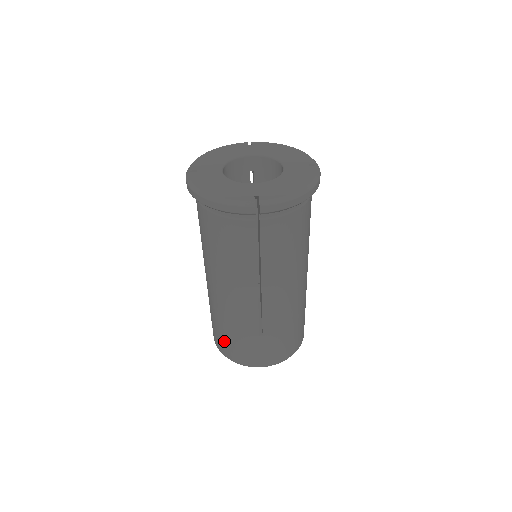
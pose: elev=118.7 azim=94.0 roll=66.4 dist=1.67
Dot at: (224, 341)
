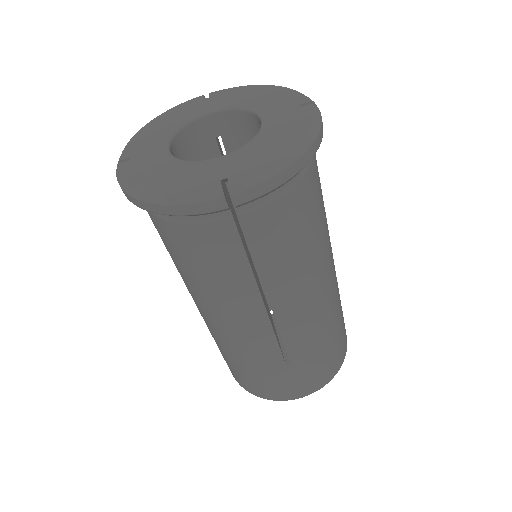
Dot at: (241, 376)
